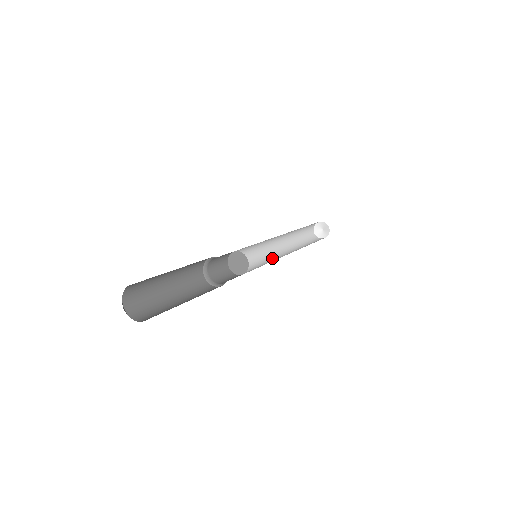
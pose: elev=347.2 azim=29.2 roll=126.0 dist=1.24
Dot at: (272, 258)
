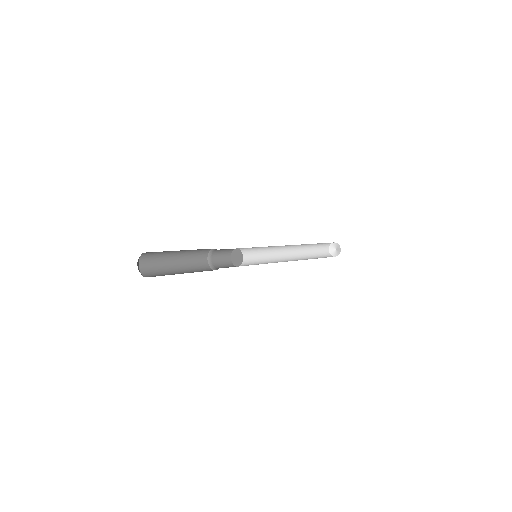
Dot at: (271, 257)
